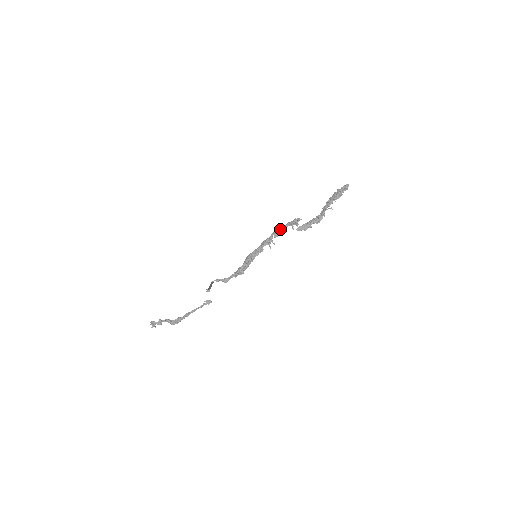
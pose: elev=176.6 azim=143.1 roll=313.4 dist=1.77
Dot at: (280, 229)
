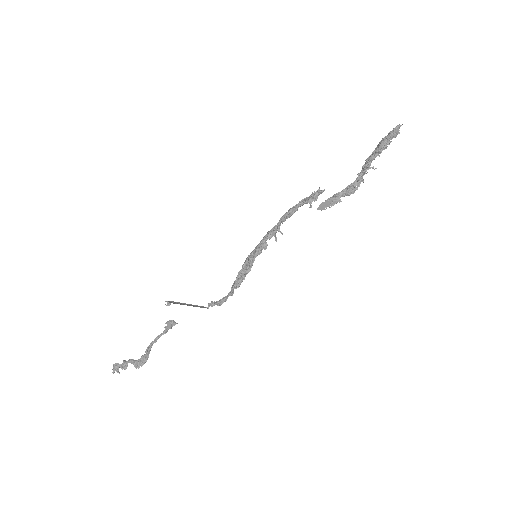
Dot at: (290, 209)
